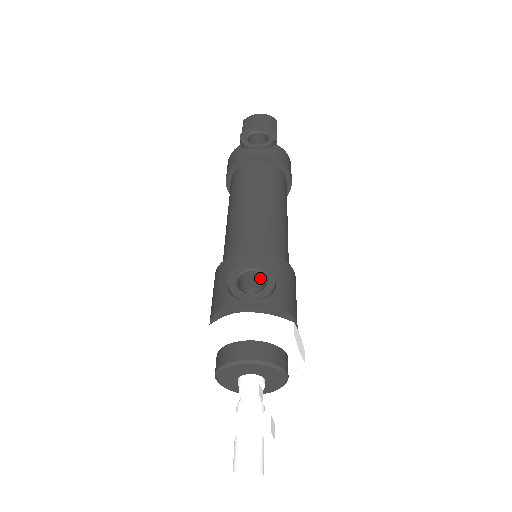
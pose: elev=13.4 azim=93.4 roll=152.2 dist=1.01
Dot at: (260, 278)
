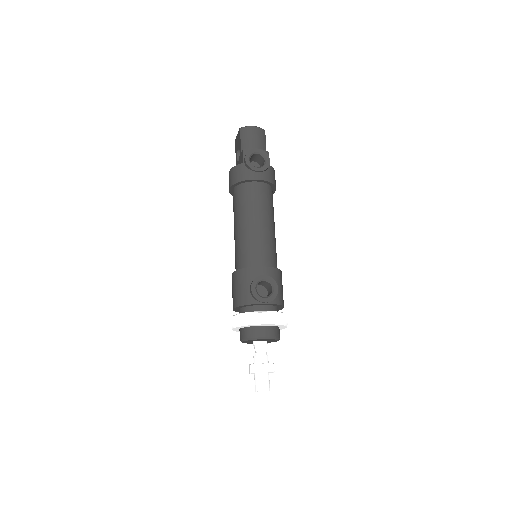
Dot at: (267, 284)
